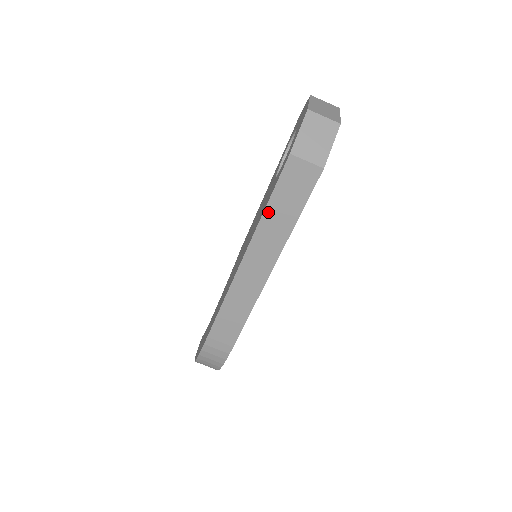
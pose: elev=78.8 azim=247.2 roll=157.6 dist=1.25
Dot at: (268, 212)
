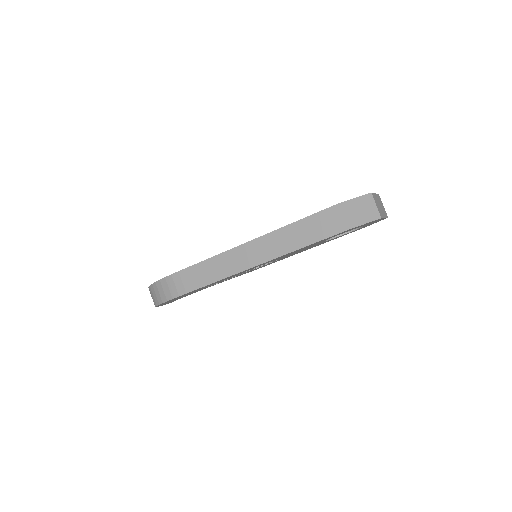
Dot at: (294, 225)
